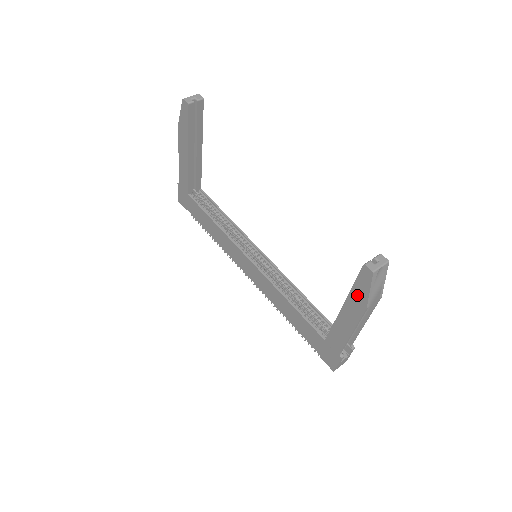
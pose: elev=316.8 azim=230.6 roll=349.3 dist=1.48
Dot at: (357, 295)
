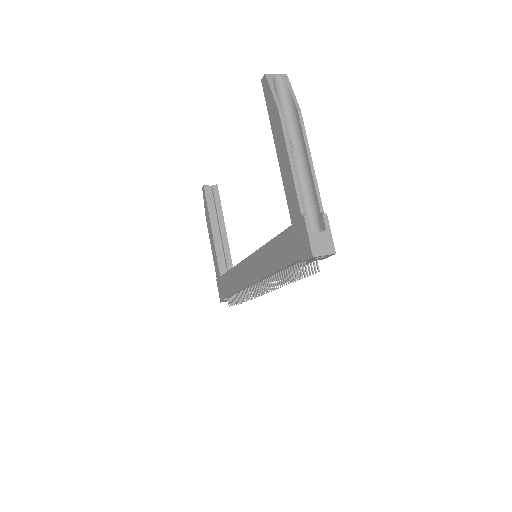
Dot at: (272, 114)
